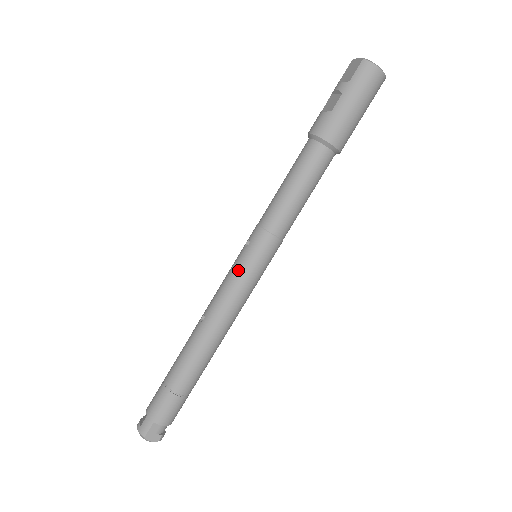
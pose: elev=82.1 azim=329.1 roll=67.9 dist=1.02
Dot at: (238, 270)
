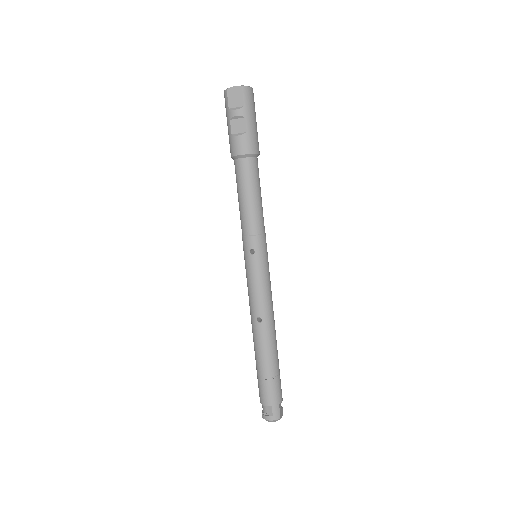
Dot at: (261, 272)
